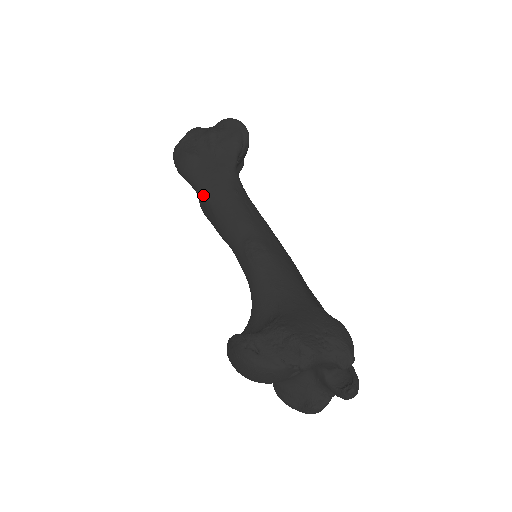
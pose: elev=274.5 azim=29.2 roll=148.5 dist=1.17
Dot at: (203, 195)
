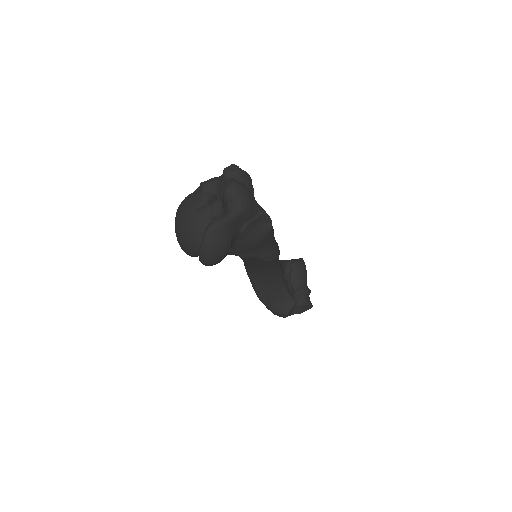
Dot at: occluded
